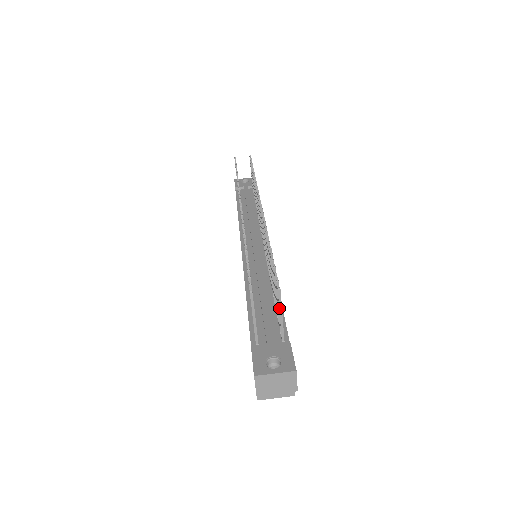
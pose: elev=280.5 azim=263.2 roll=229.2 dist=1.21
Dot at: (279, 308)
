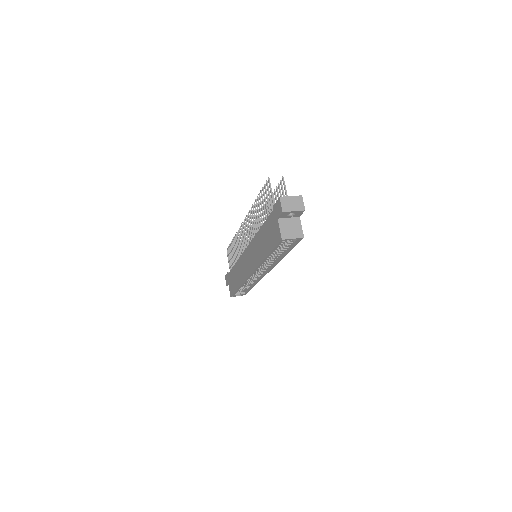
Dot at: (284, 188)
